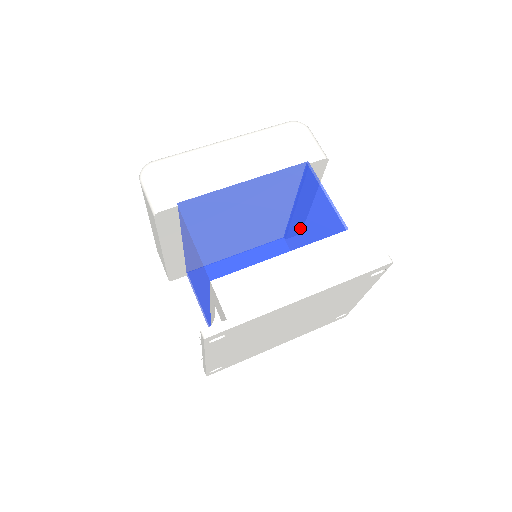
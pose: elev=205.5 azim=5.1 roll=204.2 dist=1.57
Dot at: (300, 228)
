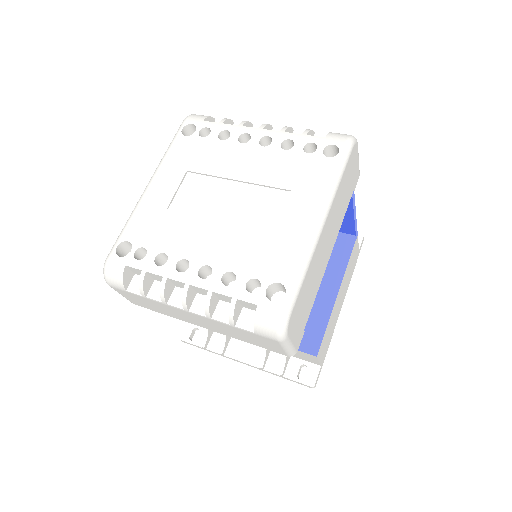
Dot at: (345, 262)
